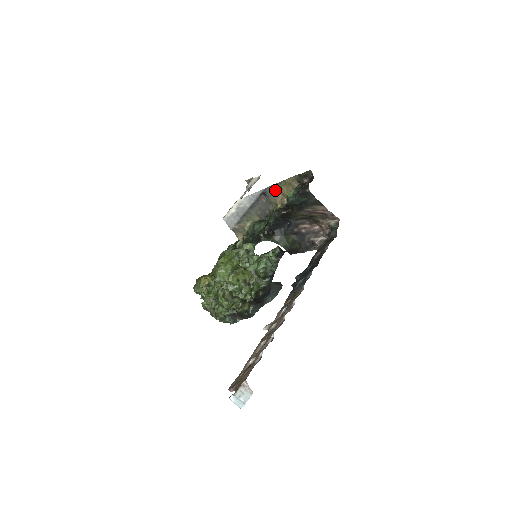
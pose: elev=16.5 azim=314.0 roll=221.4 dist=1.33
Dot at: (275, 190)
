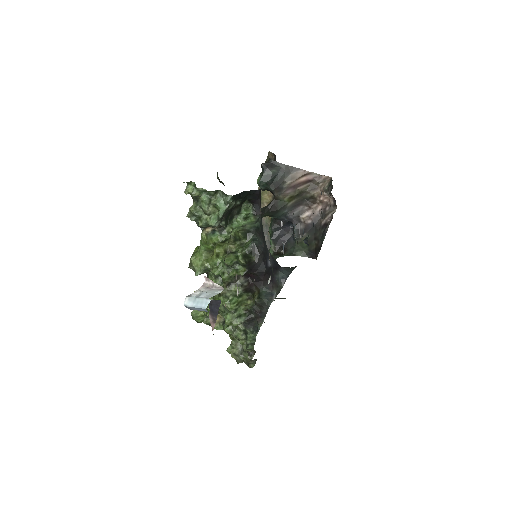
Dot at: occluded
